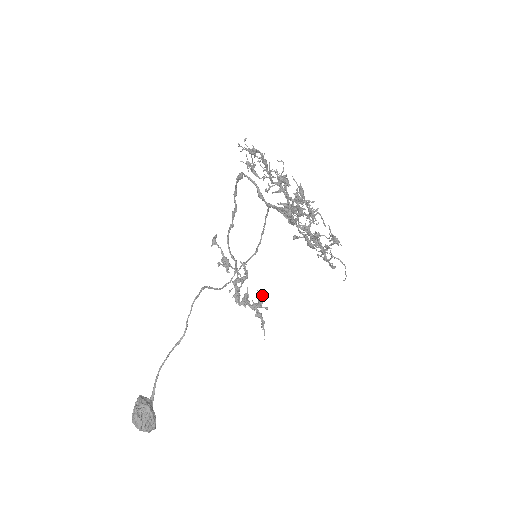
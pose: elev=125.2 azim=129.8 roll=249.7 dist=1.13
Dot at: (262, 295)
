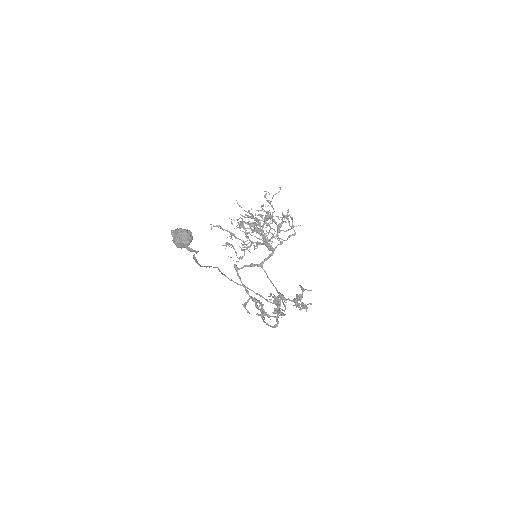
Dot at: occluded
